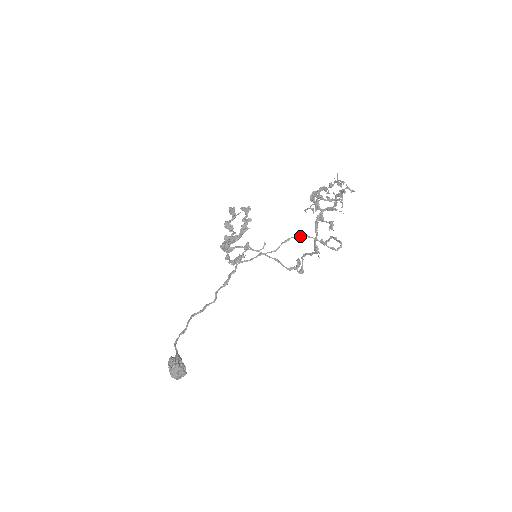
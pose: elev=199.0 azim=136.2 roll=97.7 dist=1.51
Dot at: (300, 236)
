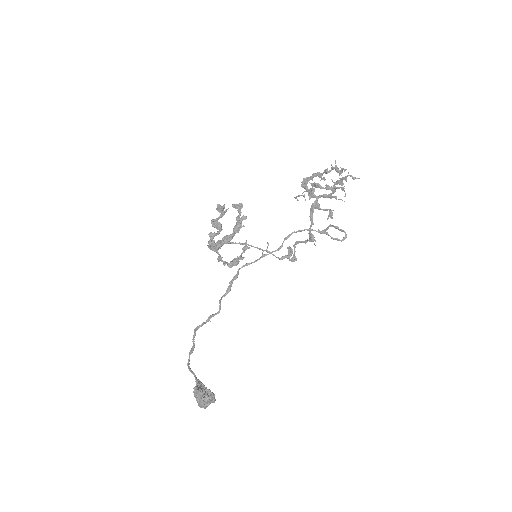
Dot at: (302, 230)
